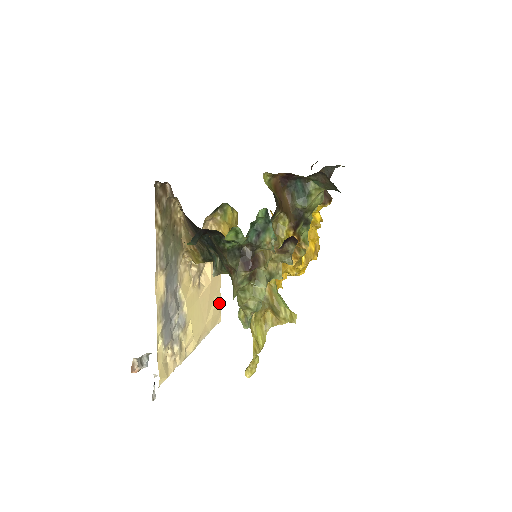
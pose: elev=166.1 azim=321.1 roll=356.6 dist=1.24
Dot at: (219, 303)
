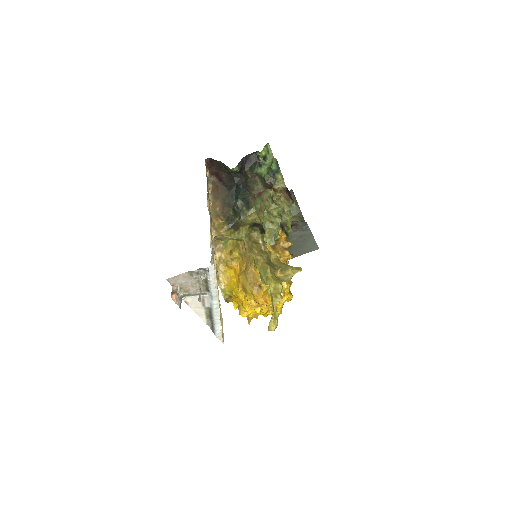
Dot at: occluded
